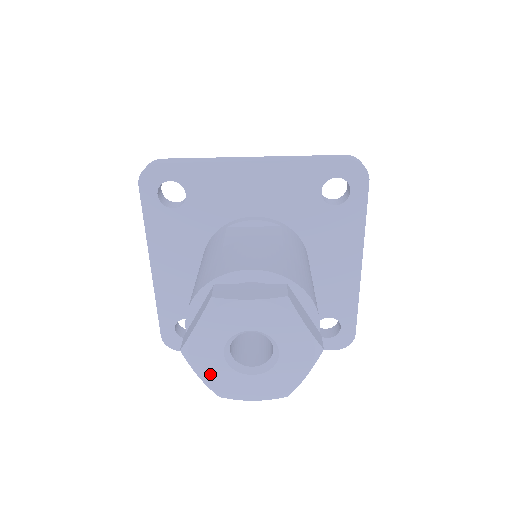
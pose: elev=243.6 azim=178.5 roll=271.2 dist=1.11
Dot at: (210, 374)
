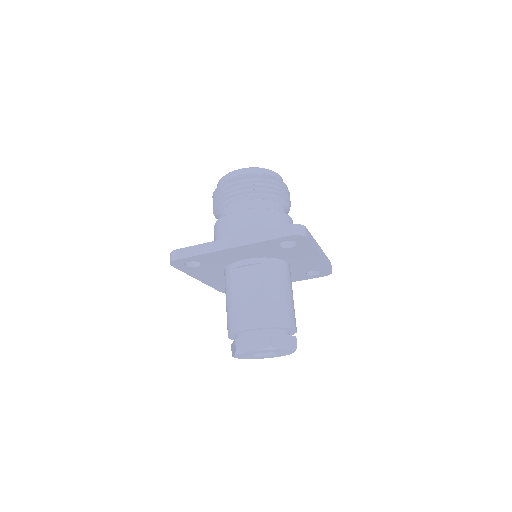
Dot at: (249, 358)
